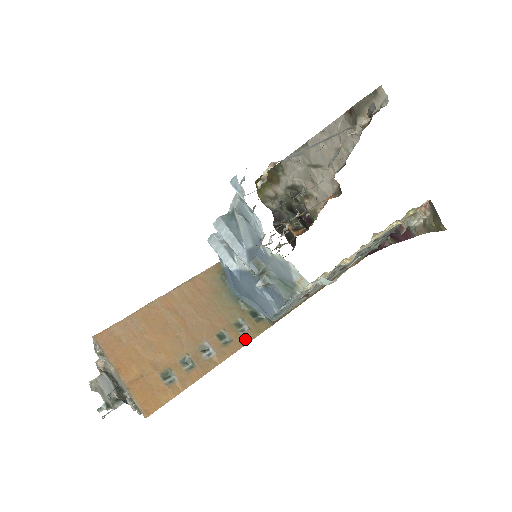
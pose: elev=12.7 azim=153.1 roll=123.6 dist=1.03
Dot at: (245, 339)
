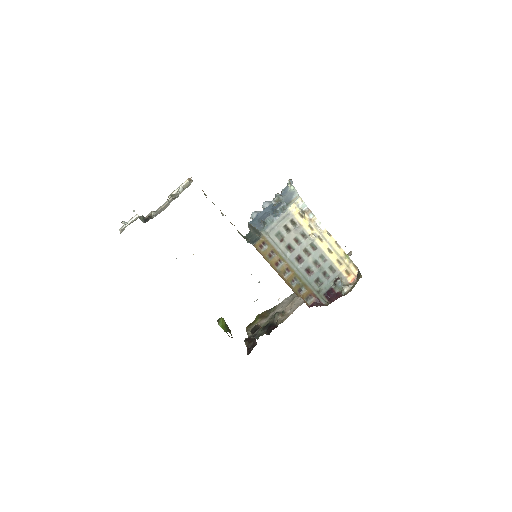
Dot at: occluded
